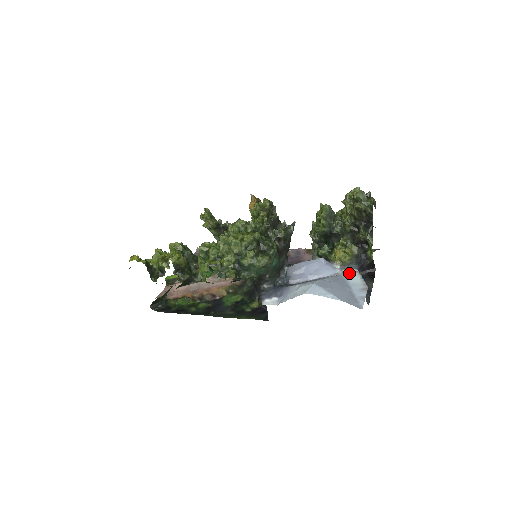
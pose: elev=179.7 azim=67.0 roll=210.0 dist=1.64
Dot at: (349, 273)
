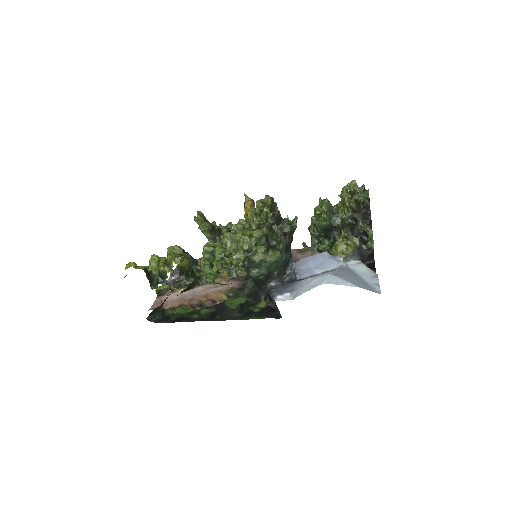
Dot at: (353, 264)
